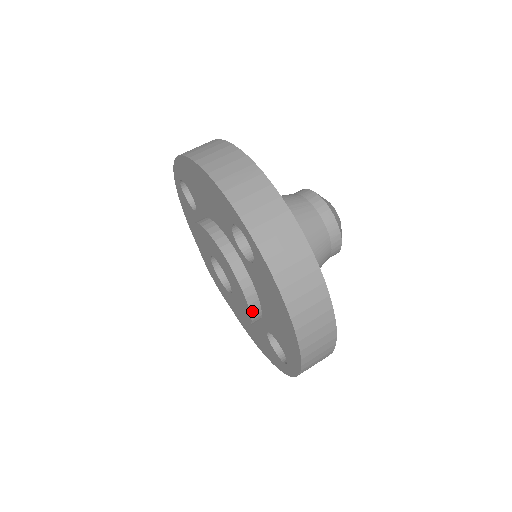
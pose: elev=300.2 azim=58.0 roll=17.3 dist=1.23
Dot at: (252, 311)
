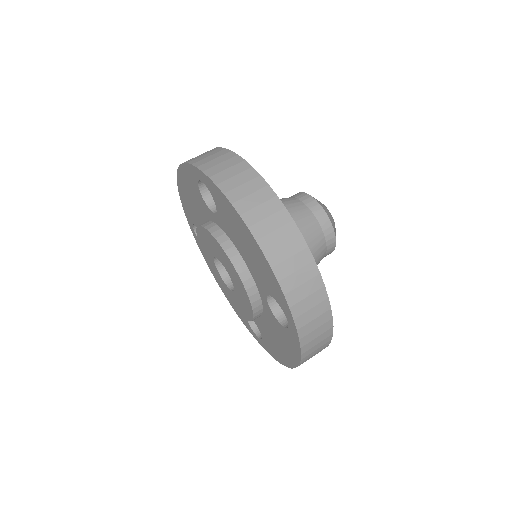
Dot at: occluded
